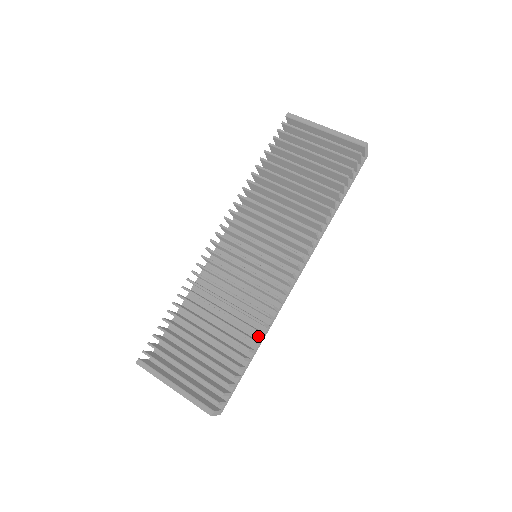
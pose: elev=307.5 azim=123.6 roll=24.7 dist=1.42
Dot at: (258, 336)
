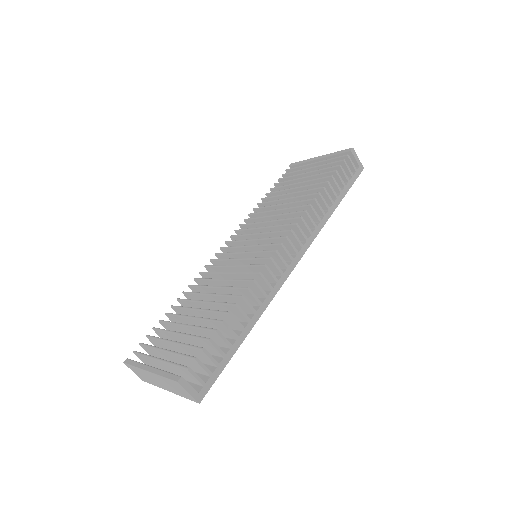
Dot at: (249, 315)
